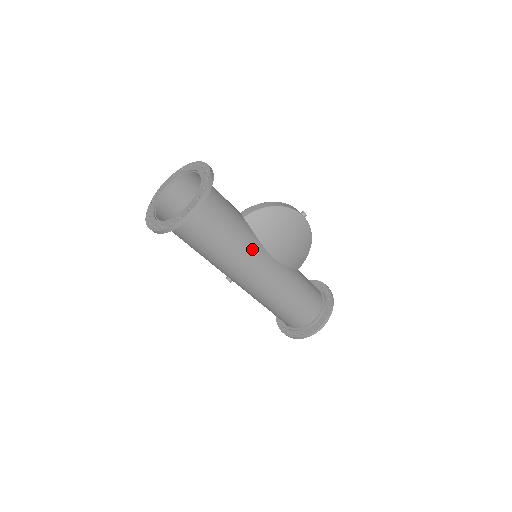
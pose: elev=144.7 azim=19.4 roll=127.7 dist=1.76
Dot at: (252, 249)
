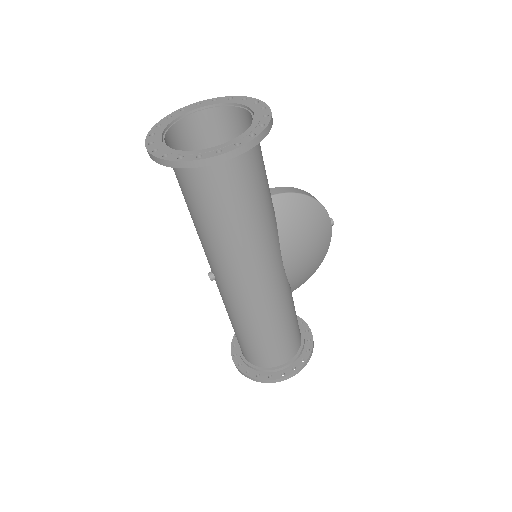
Dot at: (270, 241)
